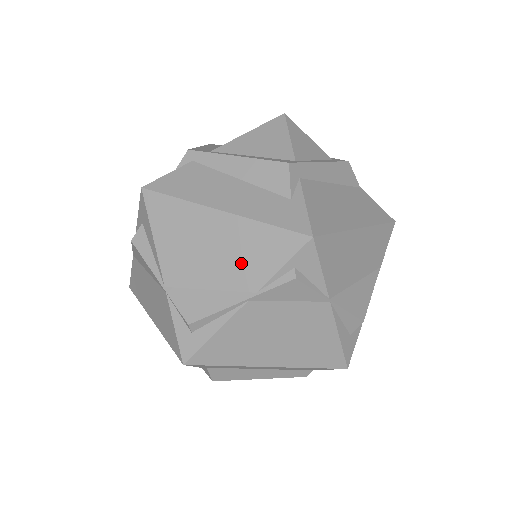
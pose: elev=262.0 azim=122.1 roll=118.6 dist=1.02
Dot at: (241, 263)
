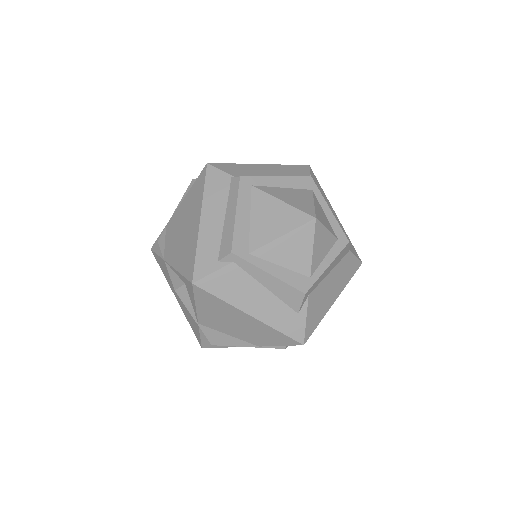
Dot at: (254, 336)
